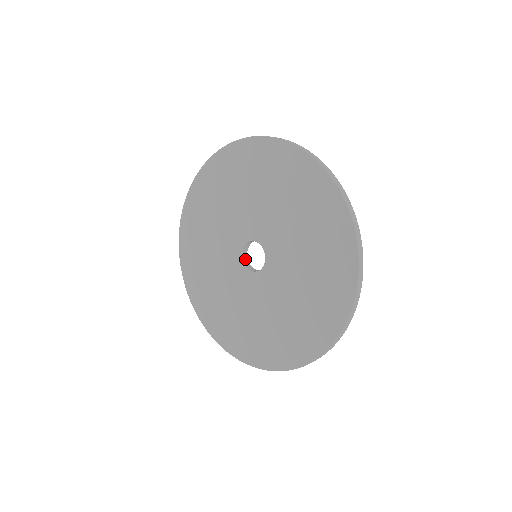
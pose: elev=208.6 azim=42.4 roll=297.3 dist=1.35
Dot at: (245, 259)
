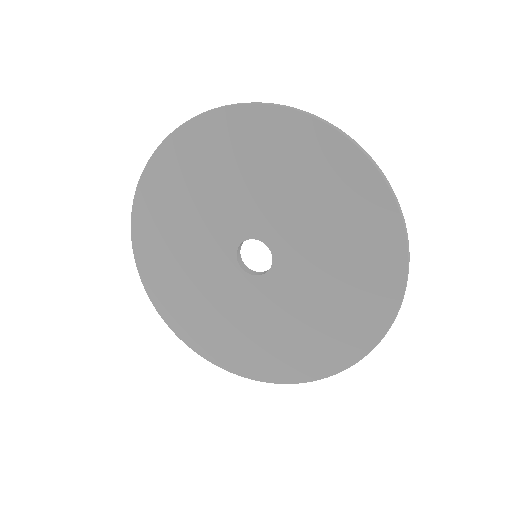
Dot at: (239, 258)
